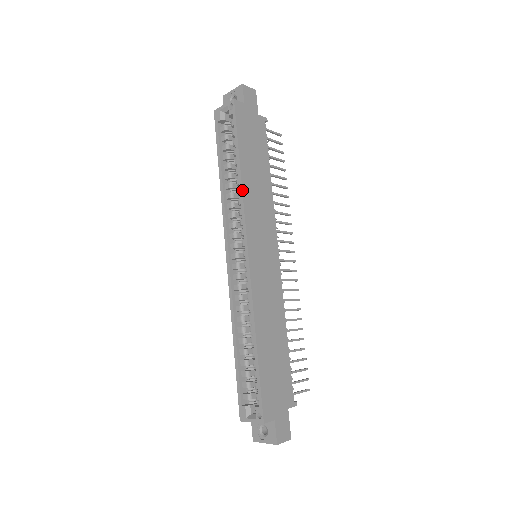
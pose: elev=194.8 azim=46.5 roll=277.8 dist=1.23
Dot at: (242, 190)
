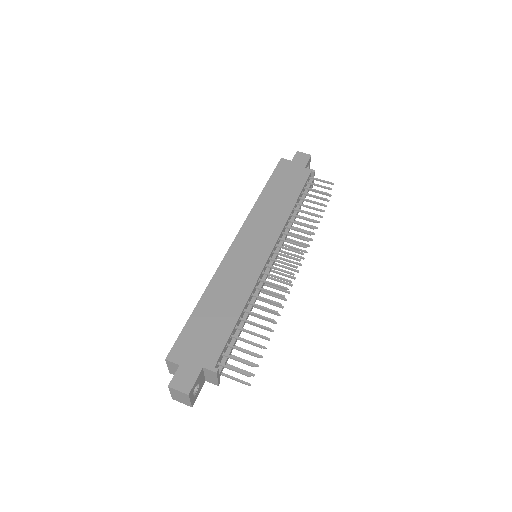
Dot at: (254, 205)
